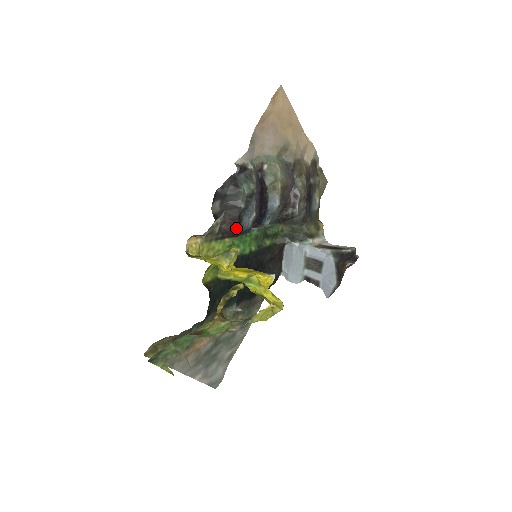
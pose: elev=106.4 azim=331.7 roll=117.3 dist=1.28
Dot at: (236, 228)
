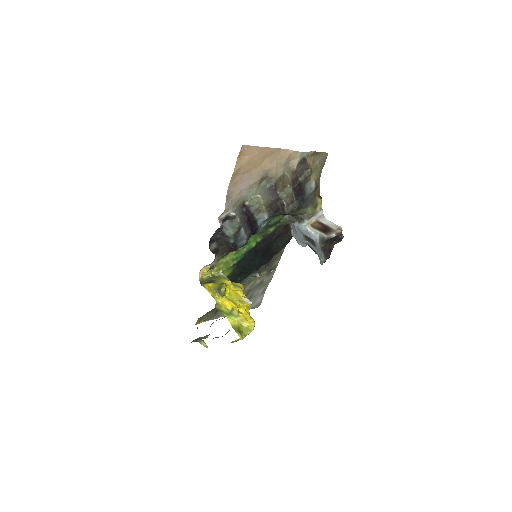
Dot at: (234, 249)
